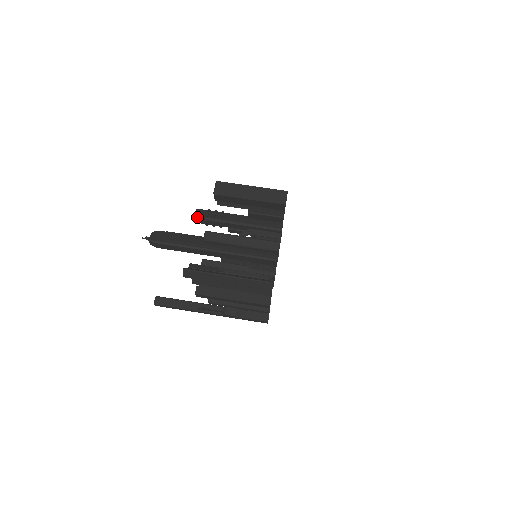
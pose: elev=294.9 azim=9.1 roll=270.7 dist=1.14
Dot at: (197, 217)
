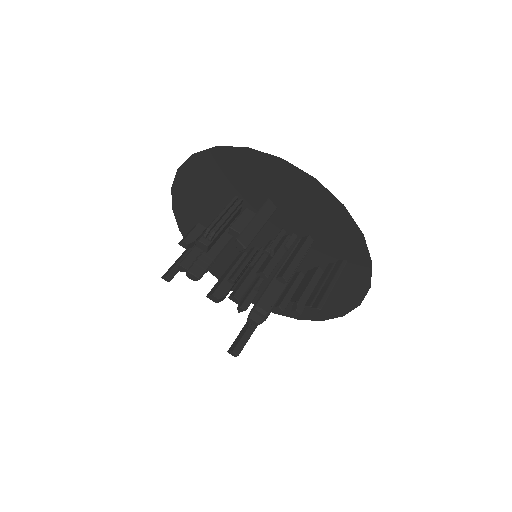
Dot at: (201, 276)
